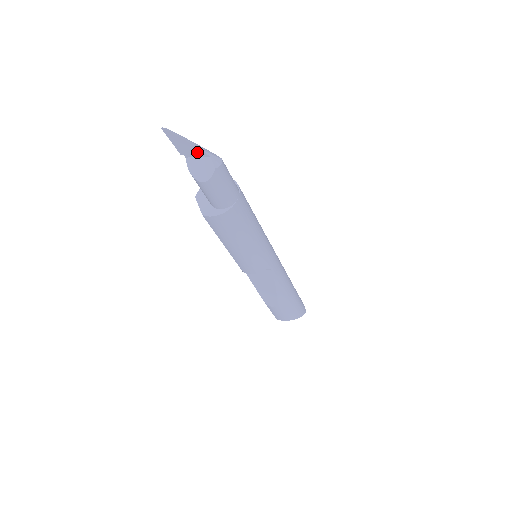
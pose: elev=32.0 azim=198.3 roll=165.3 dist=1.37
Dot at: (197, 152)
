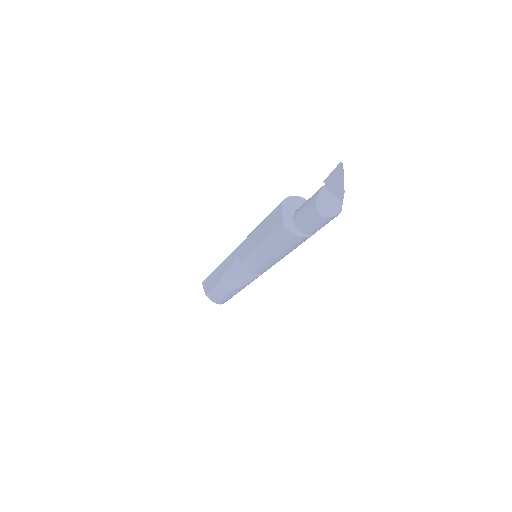
Dot at: (338, 193)
